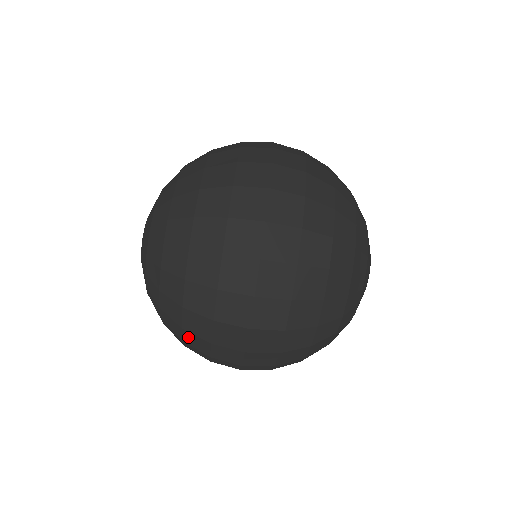
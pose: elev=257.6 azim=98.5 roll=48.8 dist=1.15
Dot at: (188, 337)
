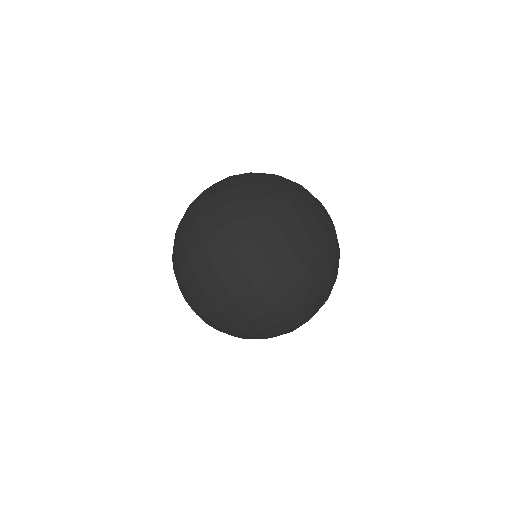
Dot at: occluded
